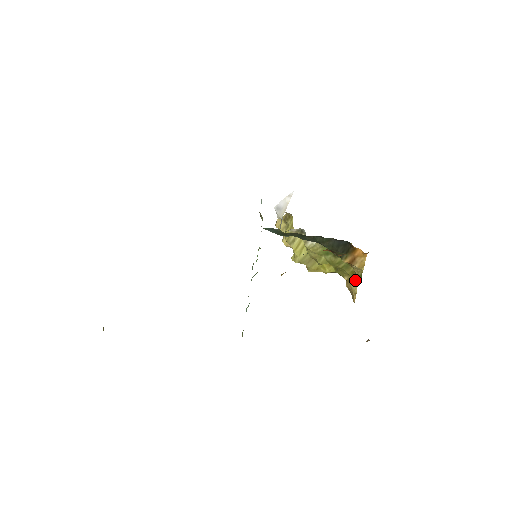
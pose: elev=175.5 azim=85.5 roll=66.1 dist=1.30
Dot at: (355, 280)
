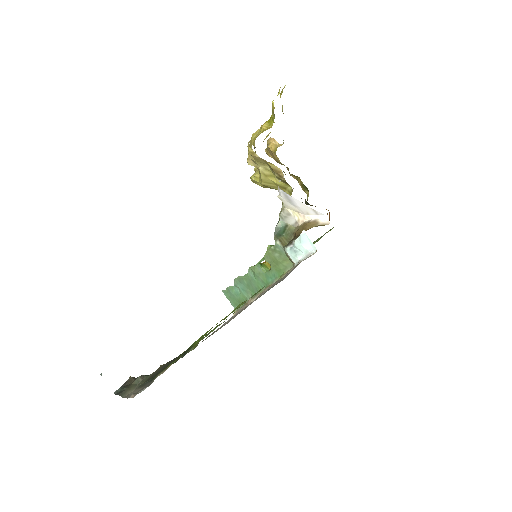
Dot at: (292, 176)
